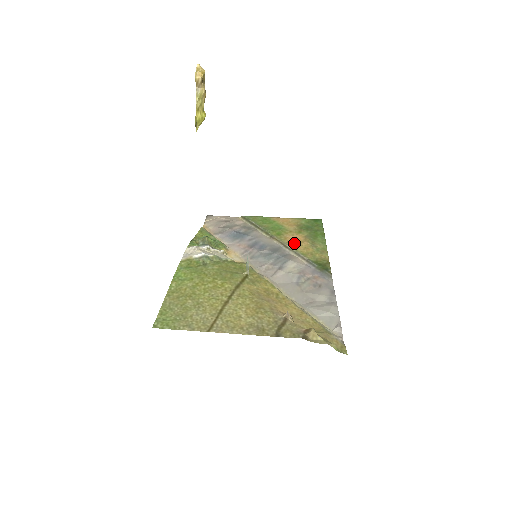
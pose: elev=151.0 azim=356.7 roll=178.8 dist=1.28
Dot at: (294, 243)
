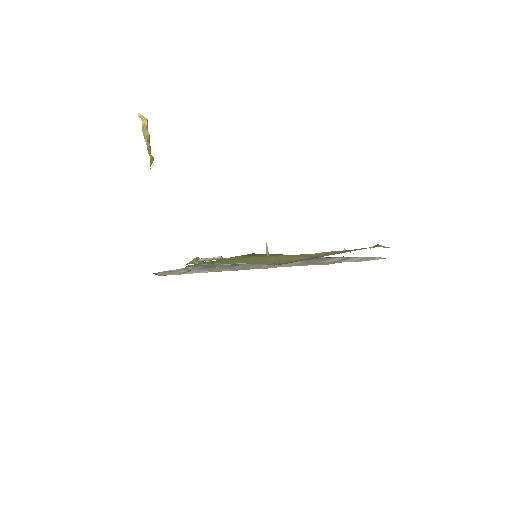
Dot at: occluded
